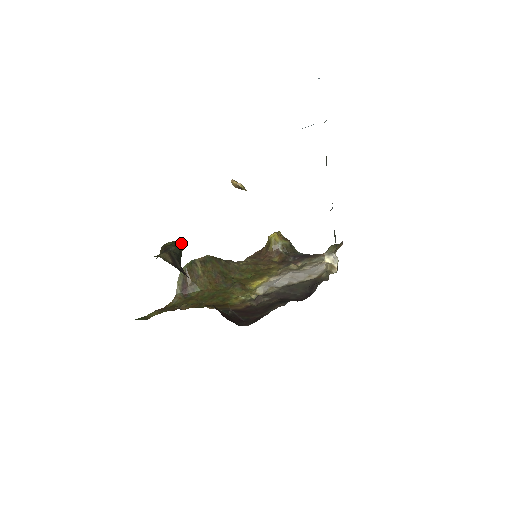
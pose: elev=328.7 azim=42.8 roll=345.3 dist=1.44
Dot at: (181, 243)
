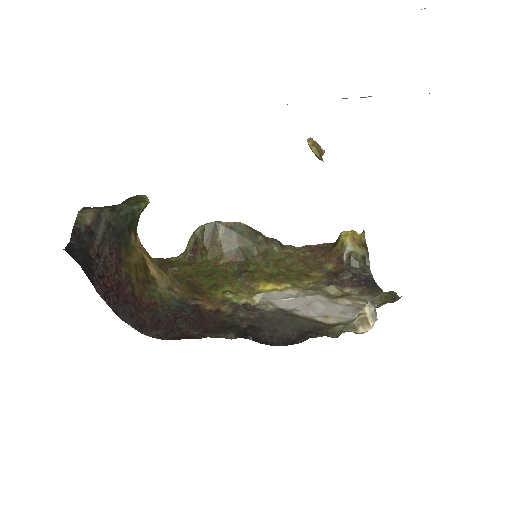
Dot at: (143, 202)
